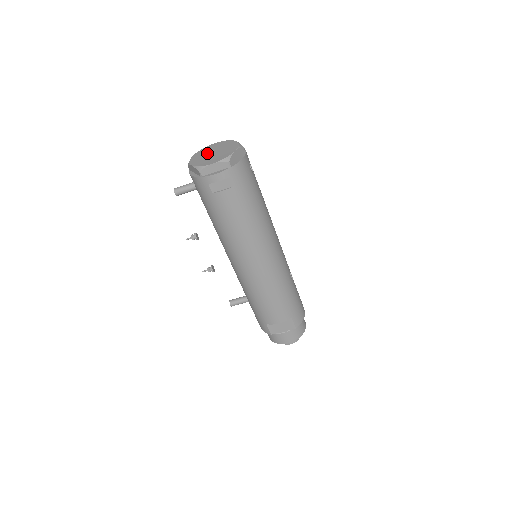
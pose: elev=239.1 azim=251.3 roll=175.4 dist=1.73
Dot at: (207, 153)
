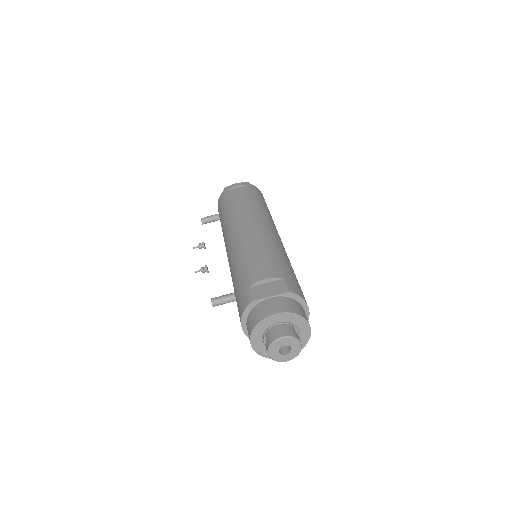
Dot at: occluded
